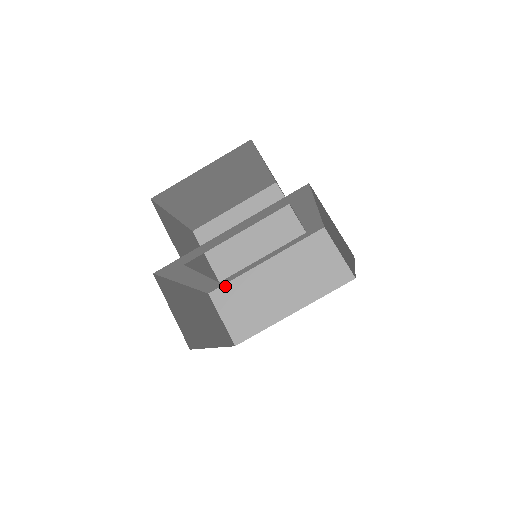
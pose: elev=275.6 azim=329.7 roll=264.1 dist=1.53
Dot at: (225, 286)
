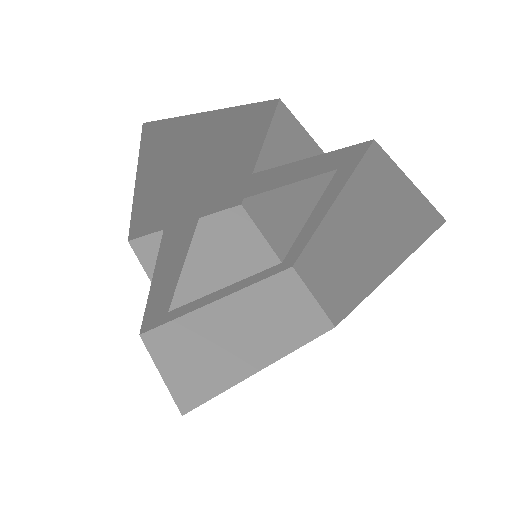
Dot at: (166, 326)
